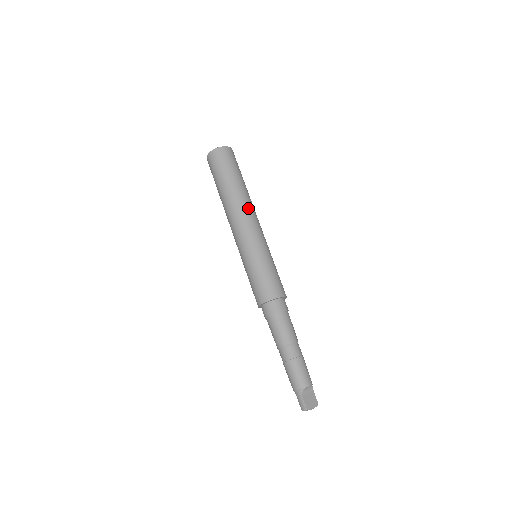
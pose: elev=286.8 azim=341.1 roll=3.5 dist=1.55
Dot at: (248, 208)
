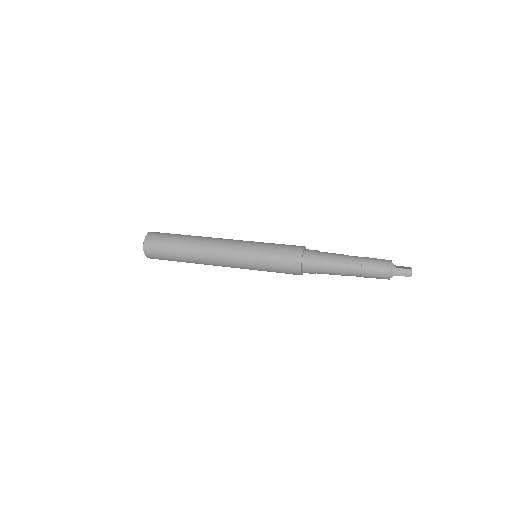
Dot at: (214, 238)
